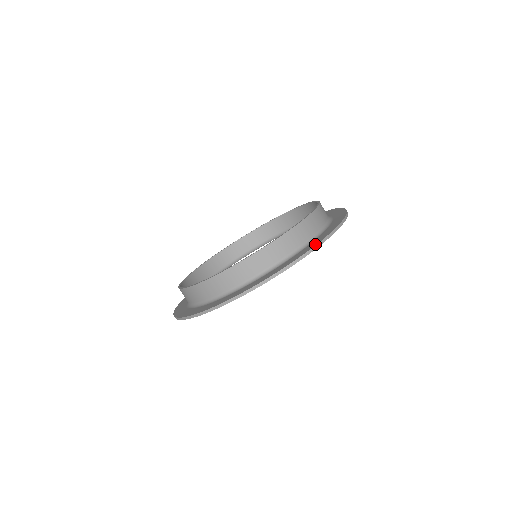
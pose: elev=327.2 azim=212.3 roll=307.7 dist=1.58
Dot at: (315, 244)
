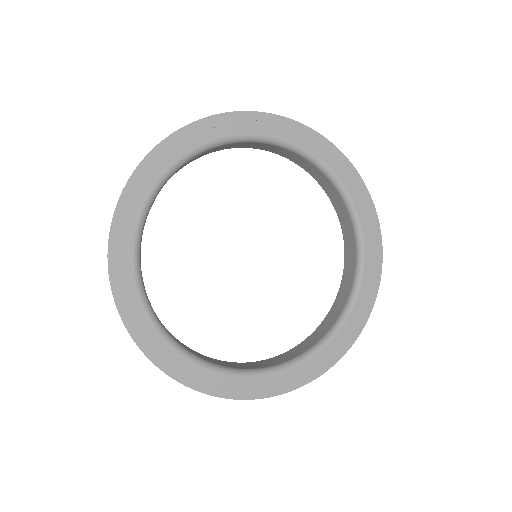
Dot at: (217, 119)
